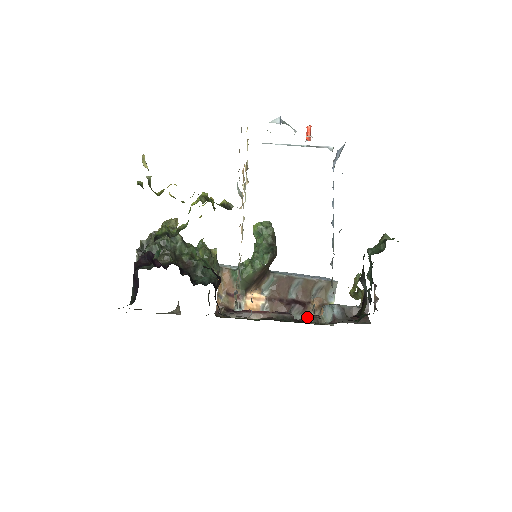
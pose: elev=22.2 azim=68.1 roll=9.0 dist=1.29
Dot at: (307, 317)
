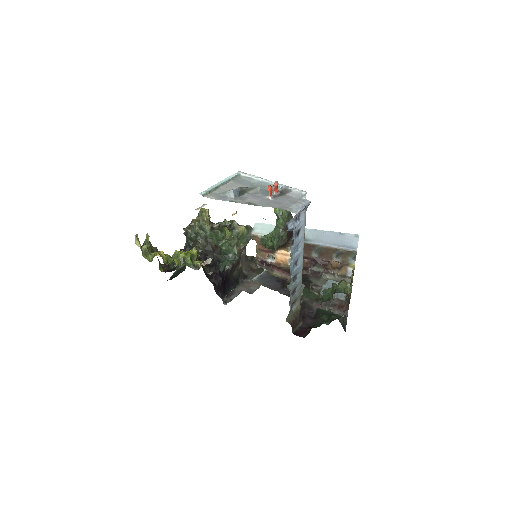
Dot at: (311, 287)
